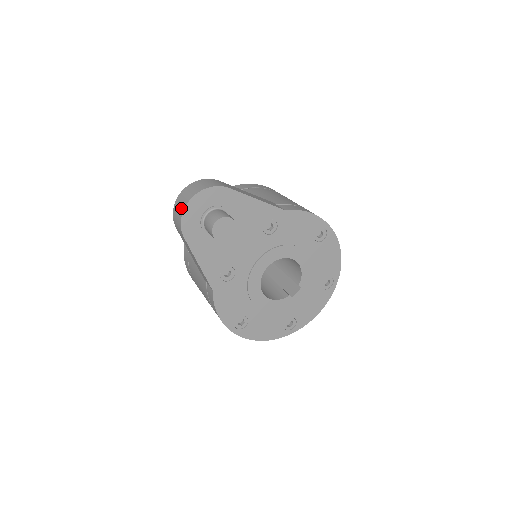
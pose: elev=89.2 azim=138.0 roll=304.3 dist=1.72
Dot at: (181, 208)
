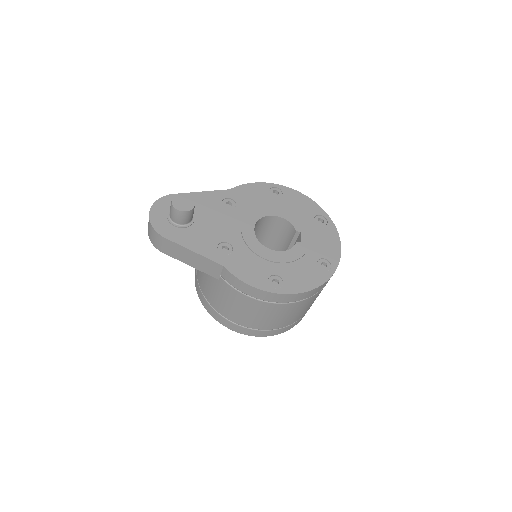
Dot at: (149, 224)
